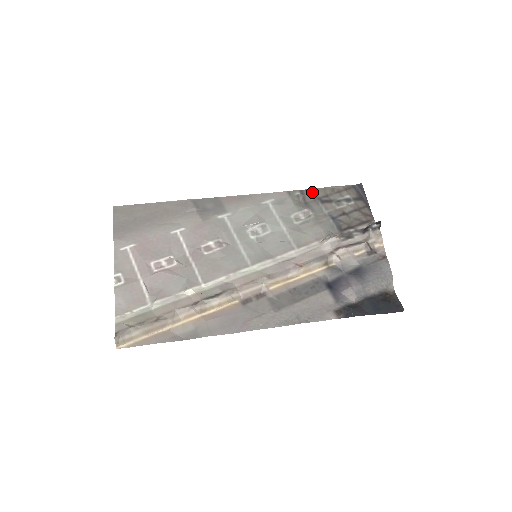
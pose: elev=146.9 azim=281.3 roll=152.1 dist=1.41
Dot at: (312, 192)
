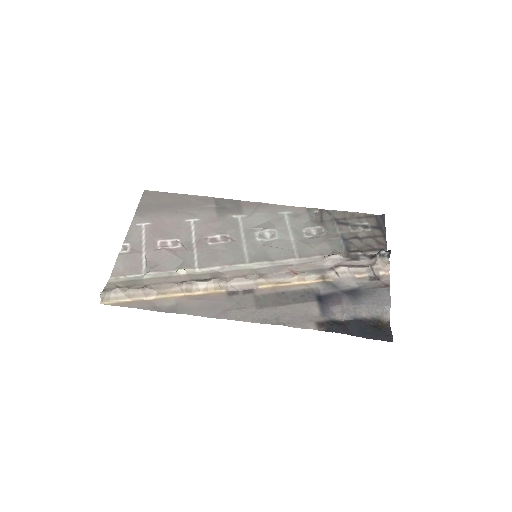
Dot at: (331, 213)
